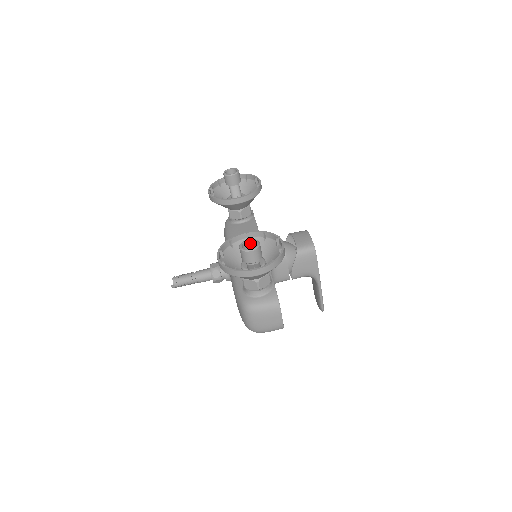
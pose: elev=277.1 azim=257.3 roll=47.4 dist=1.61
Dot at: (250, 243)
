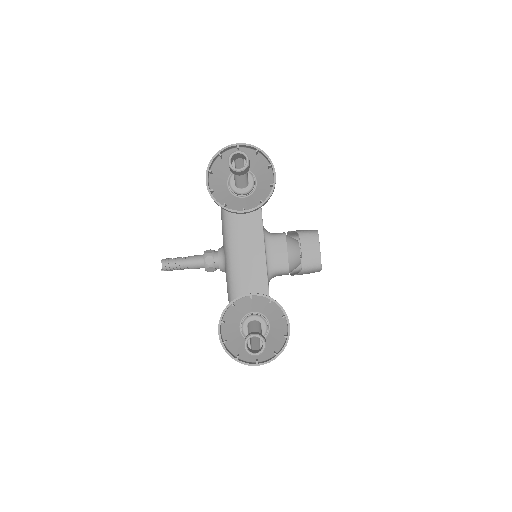
Dot at: (255, 336)
